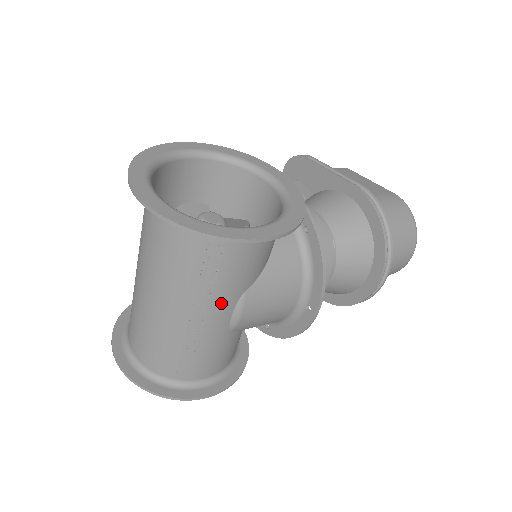
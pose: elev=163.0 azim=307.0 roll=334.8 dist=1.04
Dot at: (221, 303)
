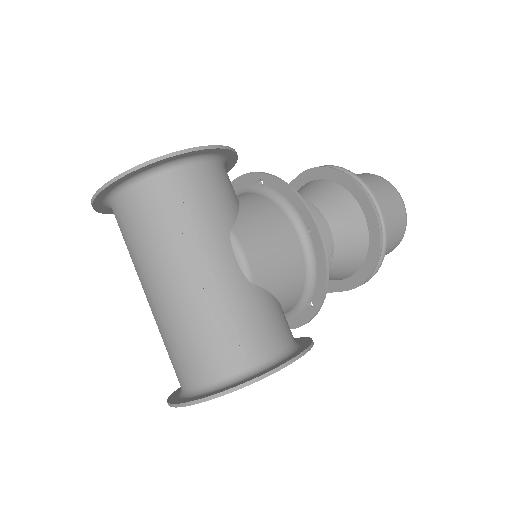
Dot at: (214, 244)
